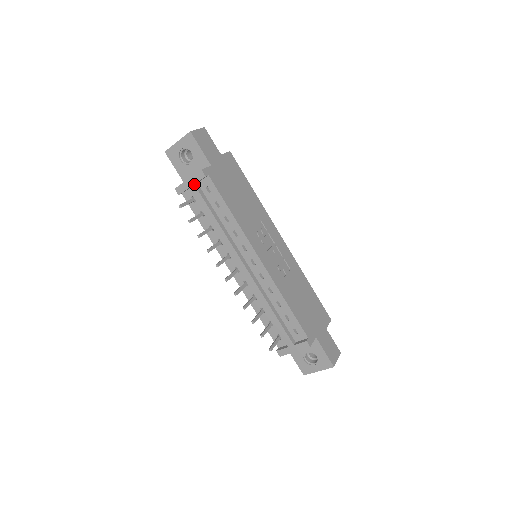
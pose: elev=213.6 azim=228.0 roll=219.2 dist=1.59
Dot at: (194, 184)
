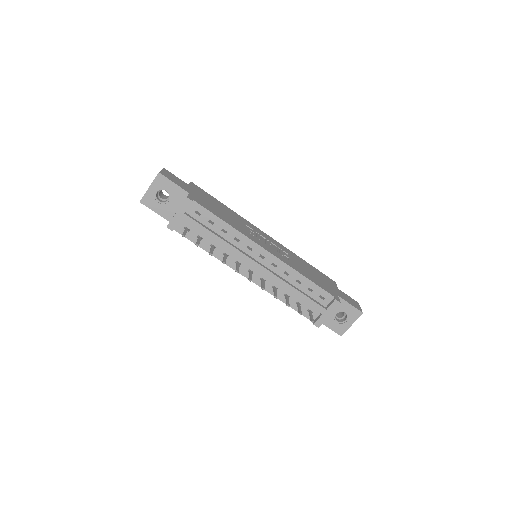
Dot at: (184, 213)
